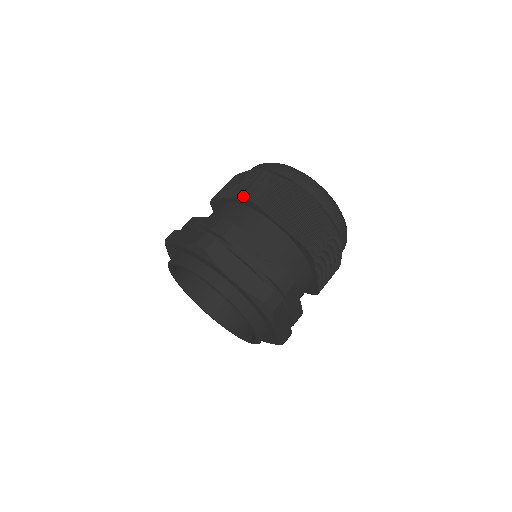
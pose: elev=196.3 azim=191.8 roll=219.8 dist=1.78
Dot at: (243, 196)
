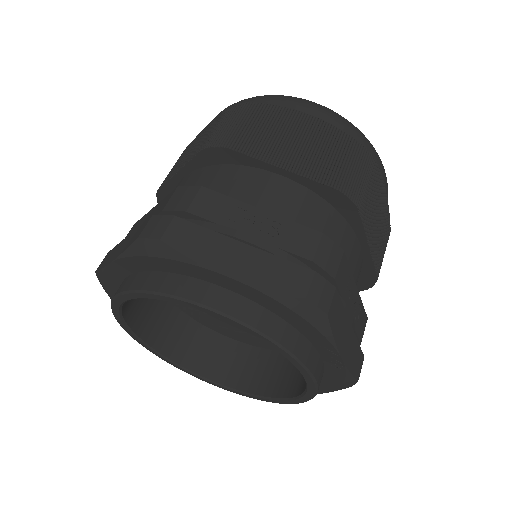
Dot at: (338, 187)
